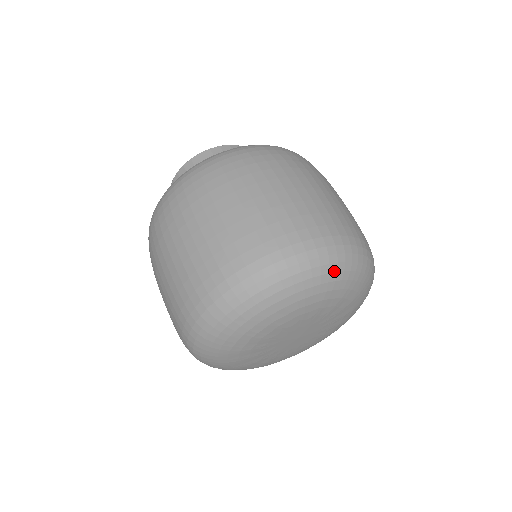
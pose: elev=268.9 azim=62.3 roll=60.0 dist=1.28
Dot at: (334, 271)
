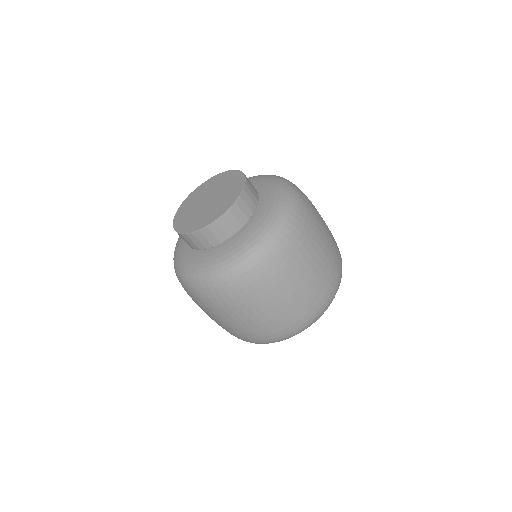
Dot at: occluded
